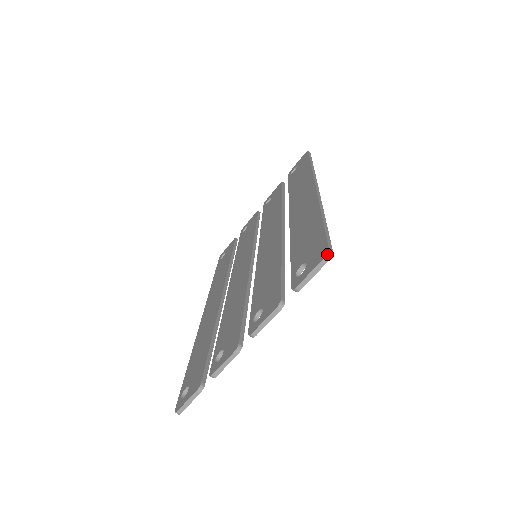
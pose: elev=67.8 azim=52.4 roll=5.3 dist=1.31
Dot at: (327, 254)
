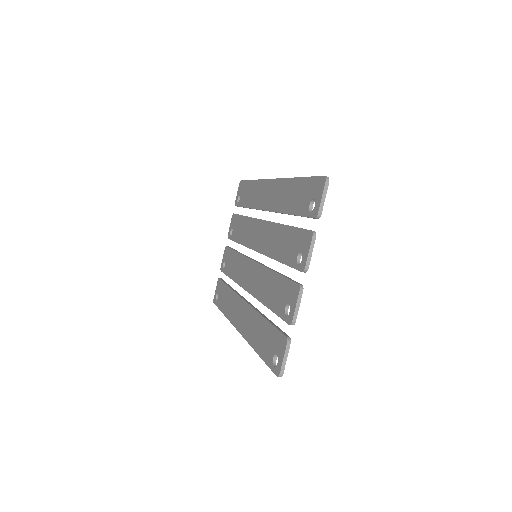
Dot at: (326, 178)
